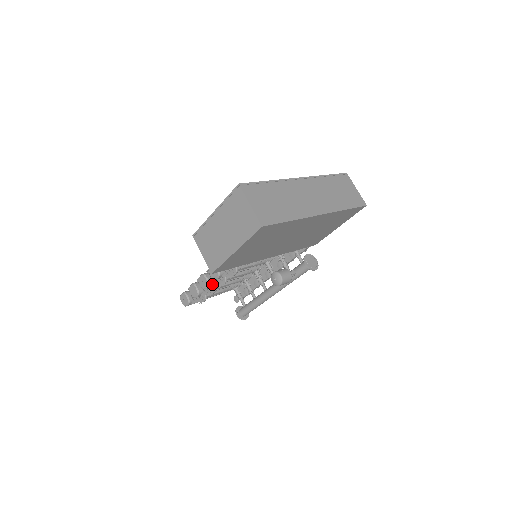
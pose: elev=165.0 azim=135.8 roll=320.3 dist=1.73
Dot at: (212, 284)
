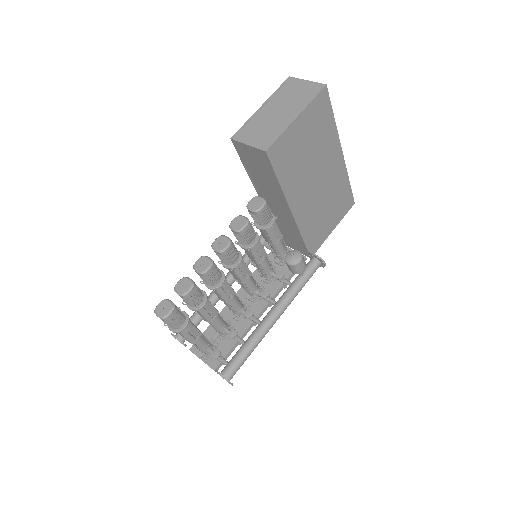
Dot at: (214, 268)
